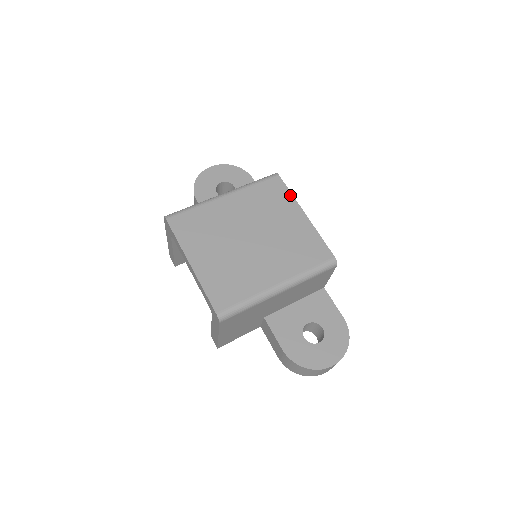
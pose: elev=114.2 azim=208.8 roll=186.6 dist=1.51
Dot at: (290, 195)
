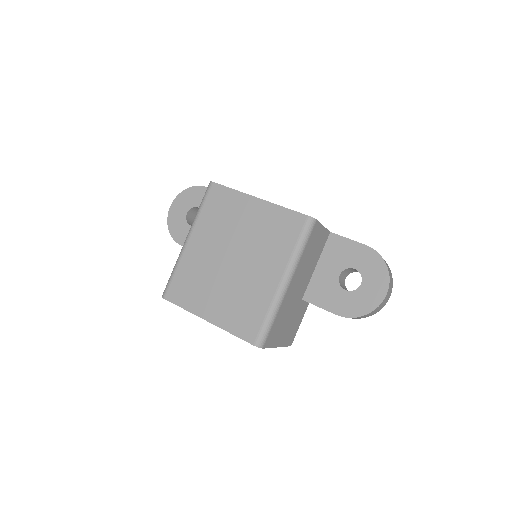
Dot at: (234, 192)
